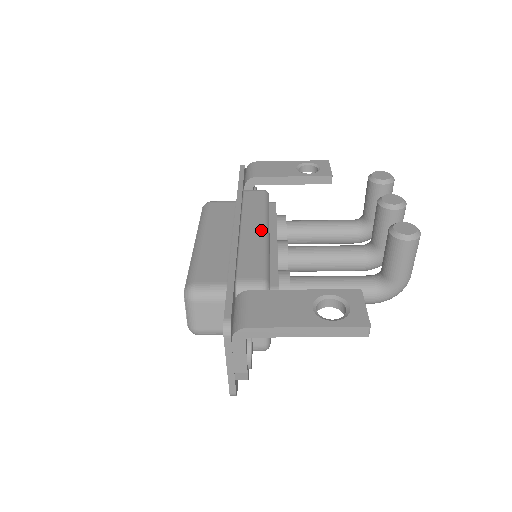
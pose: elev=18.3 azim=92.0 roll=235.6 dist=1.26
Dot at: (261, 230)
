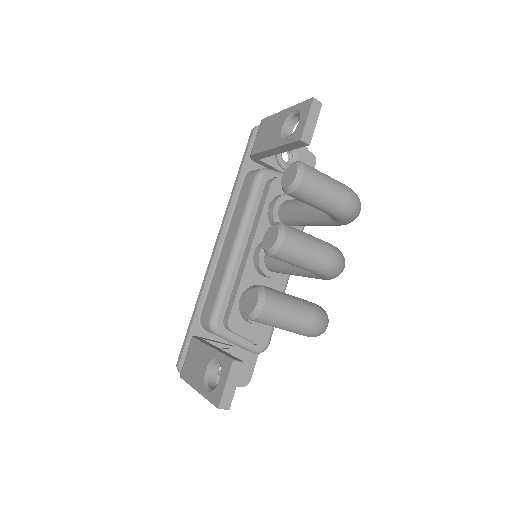
Dot at: (230, 248)
